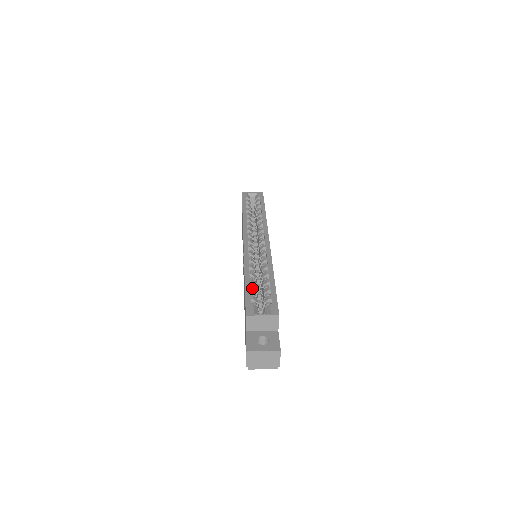
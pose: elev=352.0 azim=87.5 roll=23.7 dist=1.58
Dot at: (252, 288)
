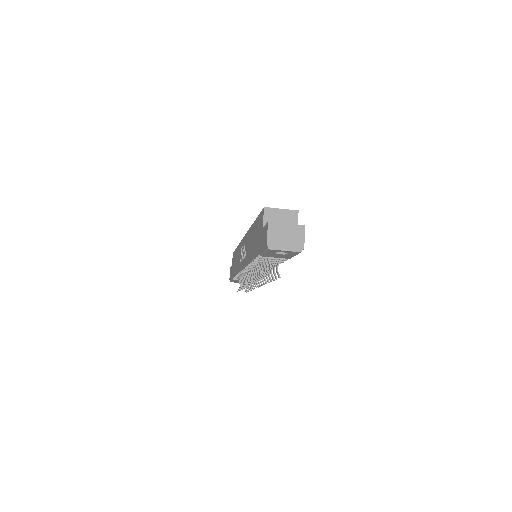
Dot at: occluded
